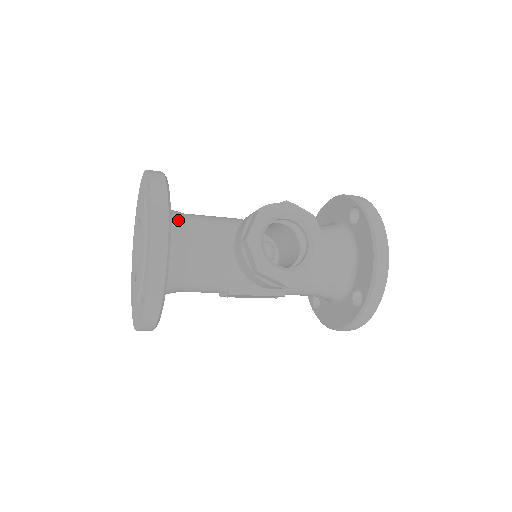
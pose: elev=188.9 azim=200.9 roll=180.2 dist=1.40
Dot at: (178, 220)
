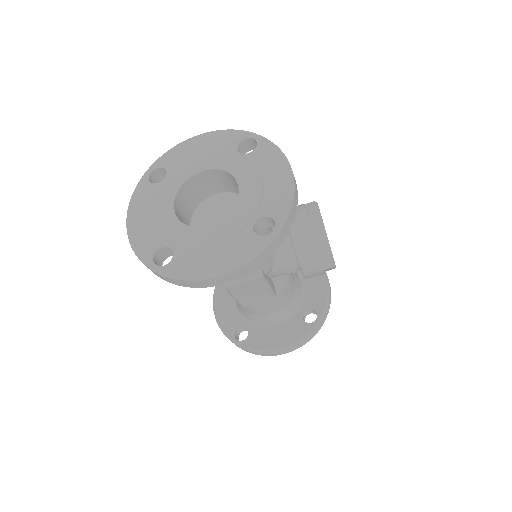
Dot at: occluded
